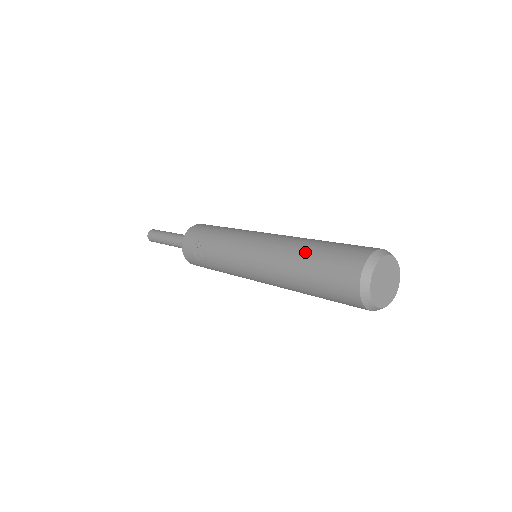
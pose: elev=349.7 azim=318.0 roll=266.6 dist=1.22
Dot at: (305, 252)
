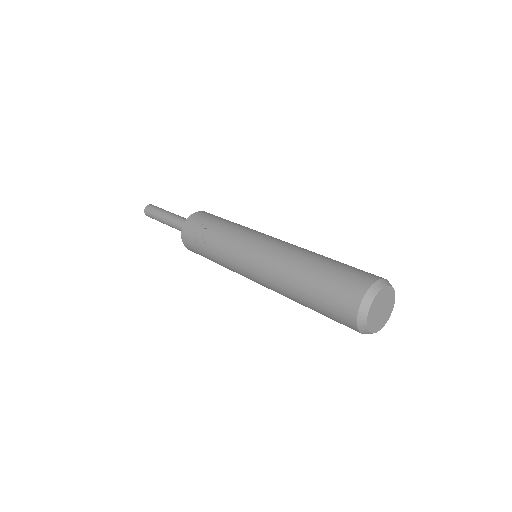
Dot at: (315, 260)
